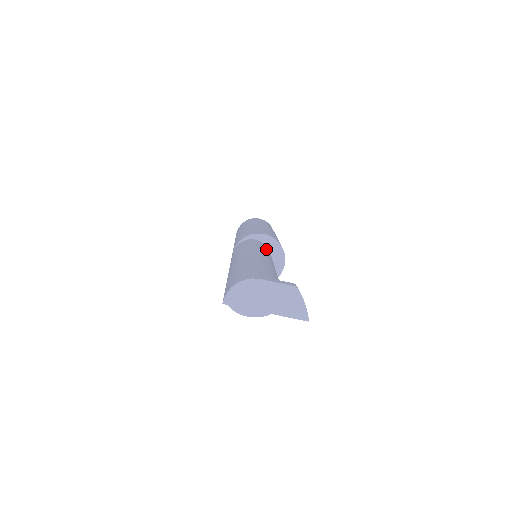
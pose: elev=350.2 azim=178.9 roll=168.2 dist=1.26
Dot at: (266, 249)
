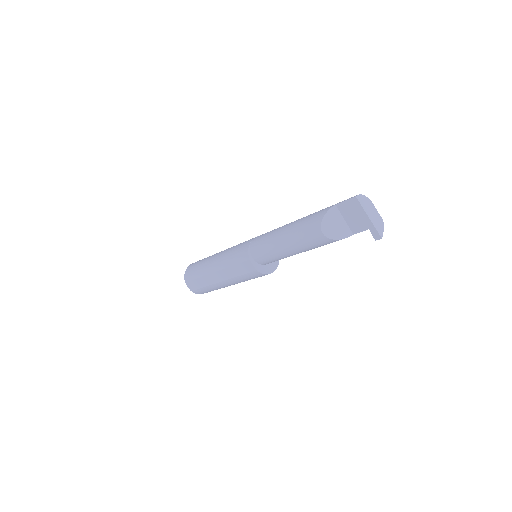
Dot at: occluded
